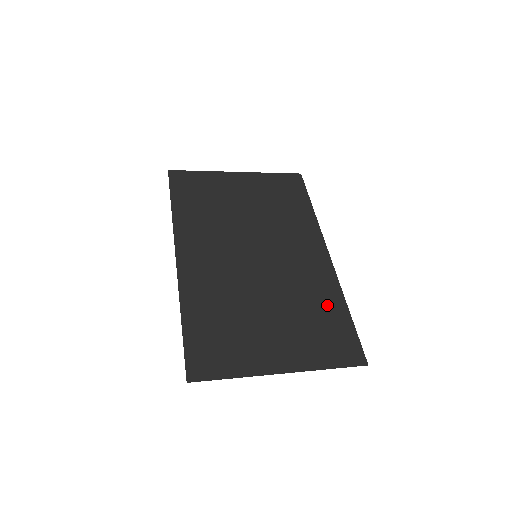
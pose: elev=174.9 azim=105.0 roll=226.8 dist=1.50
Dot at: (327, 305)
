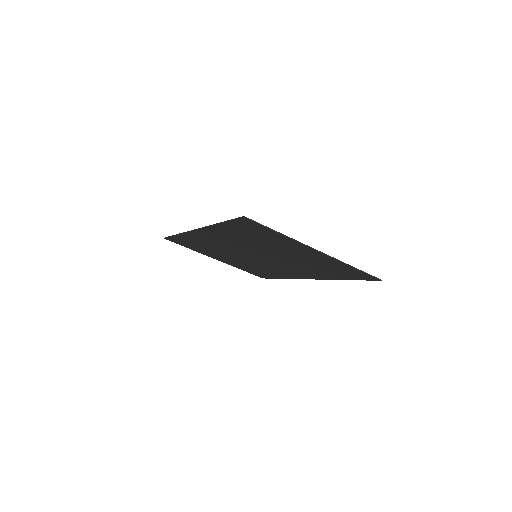
Dot at: (327, 273)
